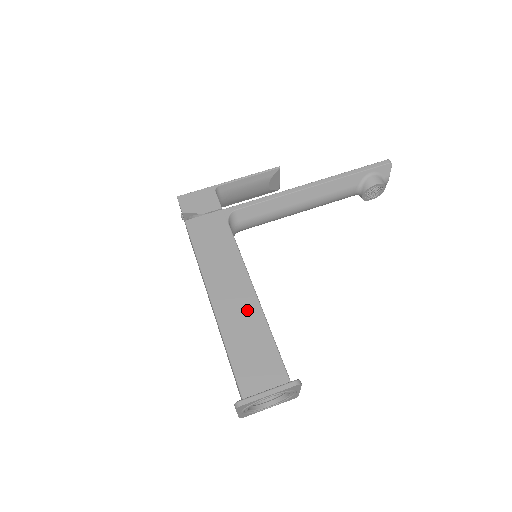
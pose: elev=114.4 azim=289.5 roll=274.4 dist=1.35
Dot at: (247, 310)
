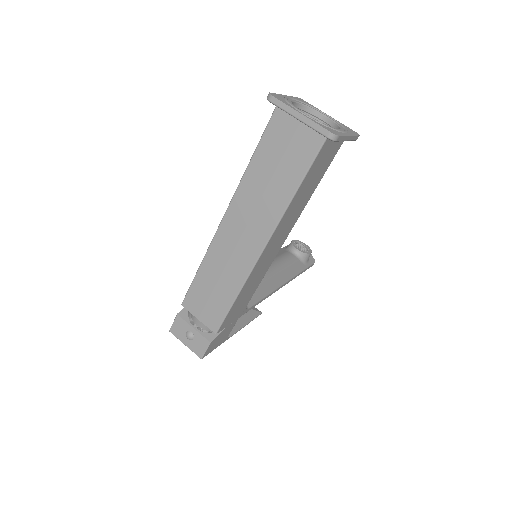
Dot at: occluded
